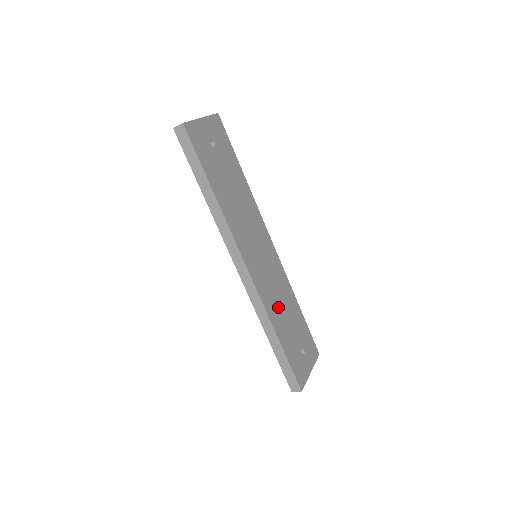
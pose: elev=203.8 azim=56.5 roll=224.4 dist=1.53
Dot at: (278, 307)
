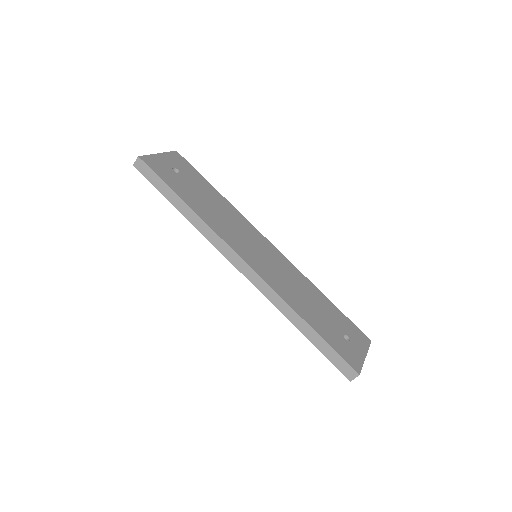
Dot at: (297, 296)
